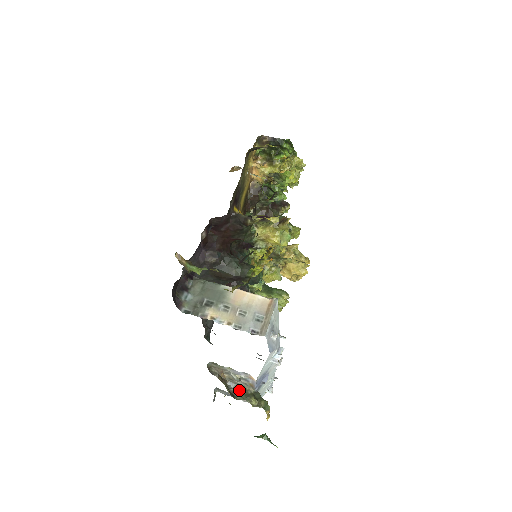
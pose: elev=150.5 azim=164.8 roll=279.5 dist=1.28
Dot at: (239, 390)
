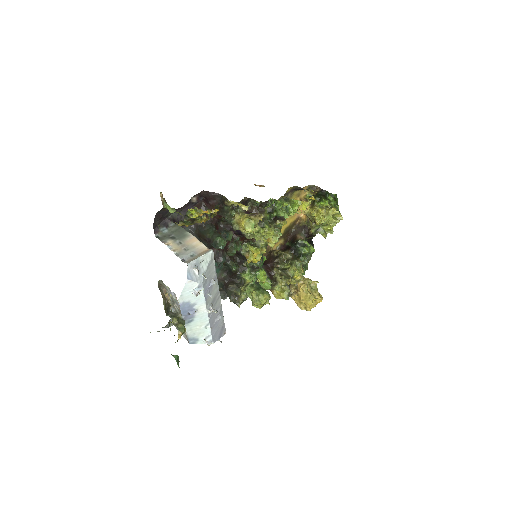
Dot at: (174, 314)
